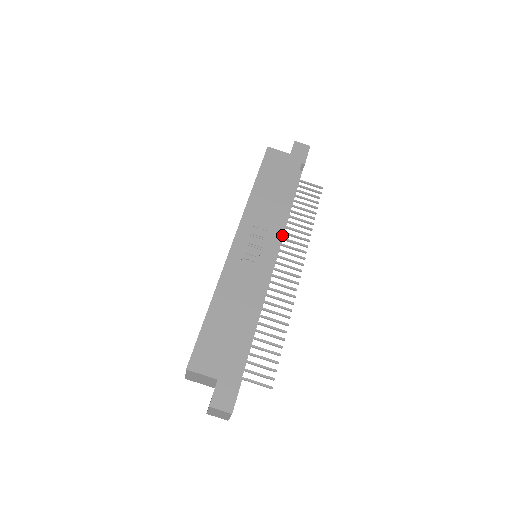
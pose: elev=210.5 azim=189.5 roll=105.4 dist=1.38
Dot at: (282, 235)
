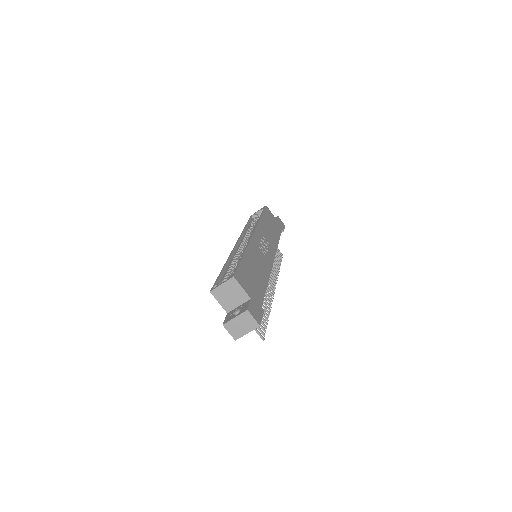
Dot at: occluded
